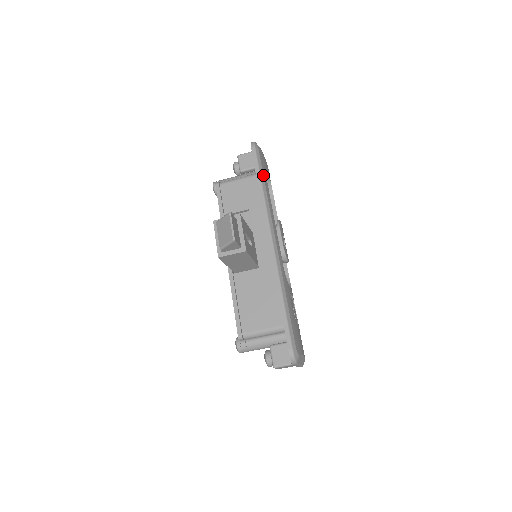
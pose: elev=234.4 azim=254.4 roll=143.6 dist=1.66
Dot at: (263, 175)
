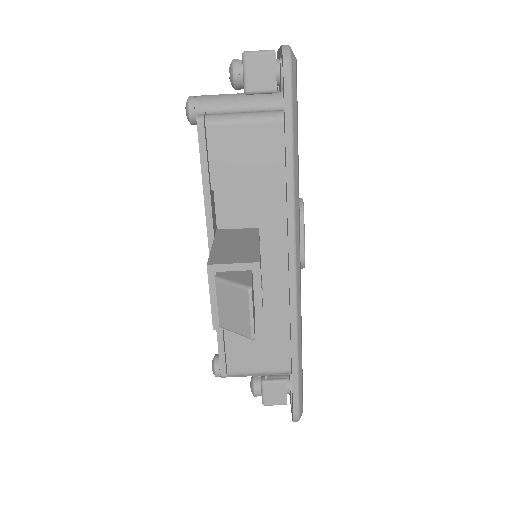
Dot at: (297, 135)
